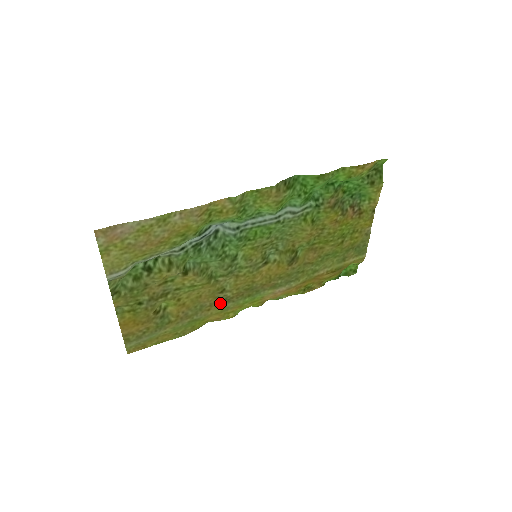
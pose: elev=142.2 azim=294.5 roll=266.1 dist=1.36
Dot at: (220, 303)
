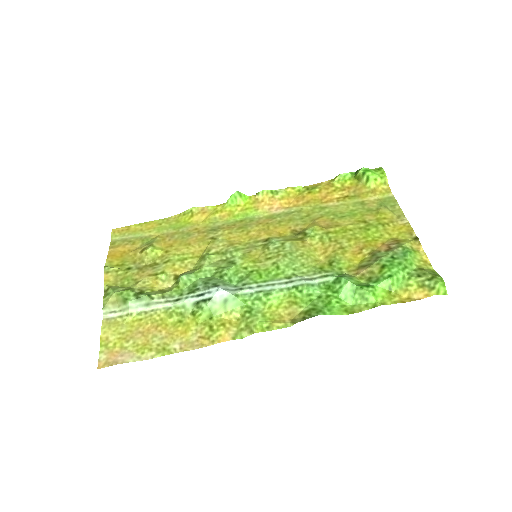
Dot at: (209, 229)
